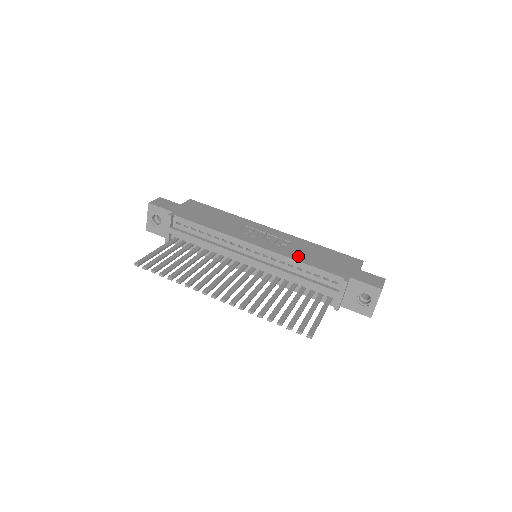
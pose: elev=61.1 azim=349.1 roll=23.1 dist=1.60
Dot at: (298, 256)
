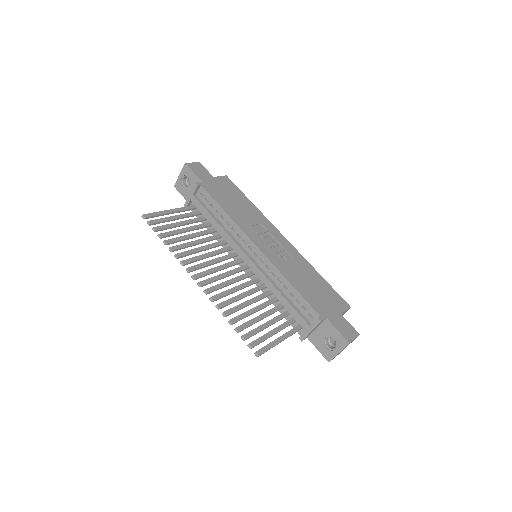
Dot at: (291, 275)
